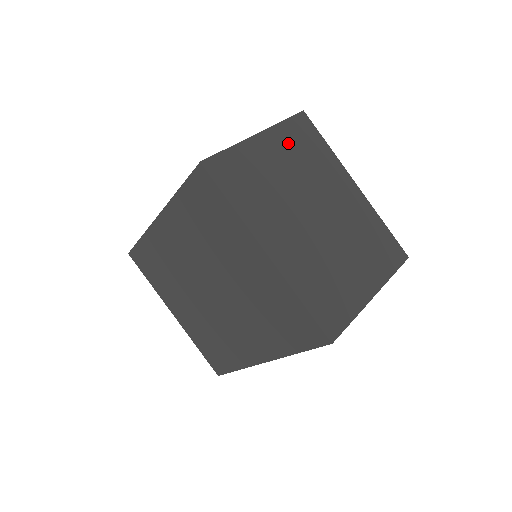
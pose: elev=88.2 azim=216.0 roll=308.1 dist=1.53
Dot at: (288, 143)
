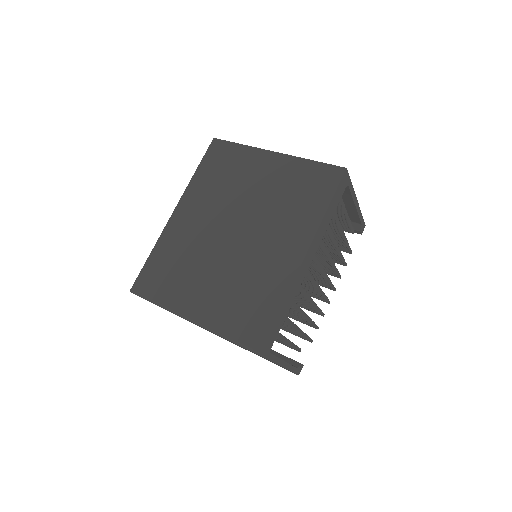
Dot at: occluded
